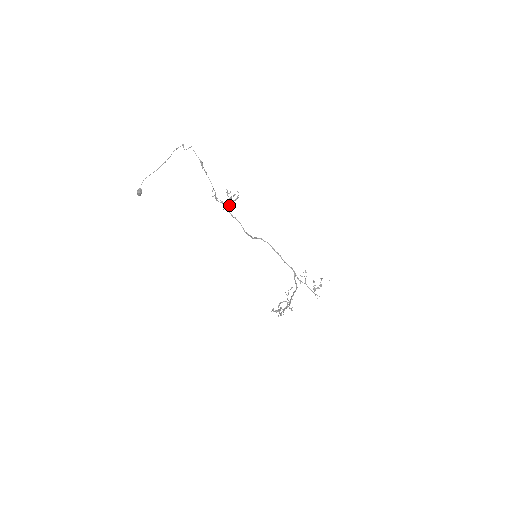
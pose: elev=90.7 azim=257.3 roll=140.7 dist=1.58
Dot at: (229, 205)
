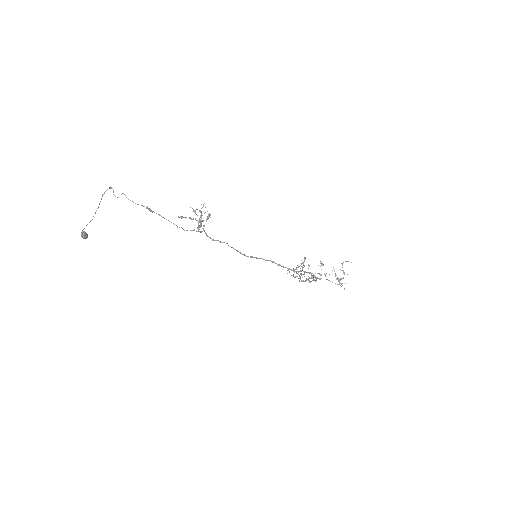
Dot at: occluded
